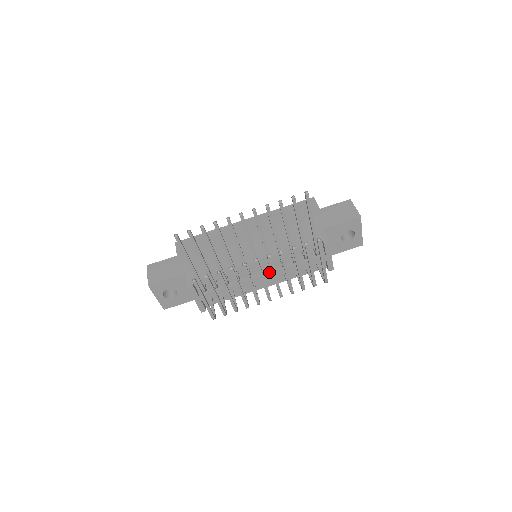
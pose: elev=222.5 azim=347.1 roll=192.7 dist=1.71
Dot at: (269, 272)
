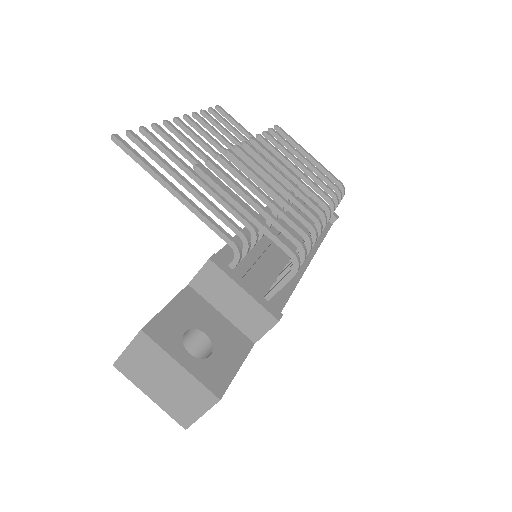
Dot at: (286, 225)
